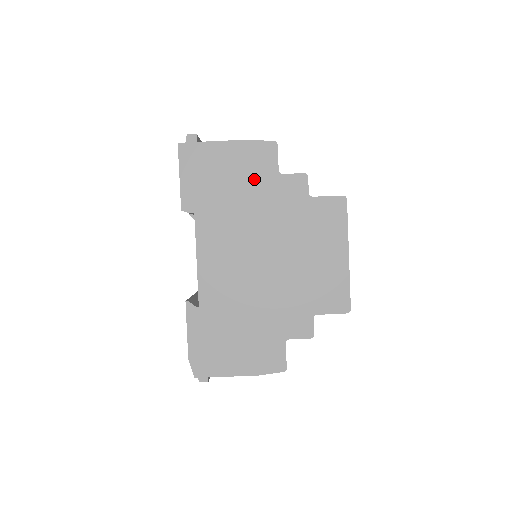
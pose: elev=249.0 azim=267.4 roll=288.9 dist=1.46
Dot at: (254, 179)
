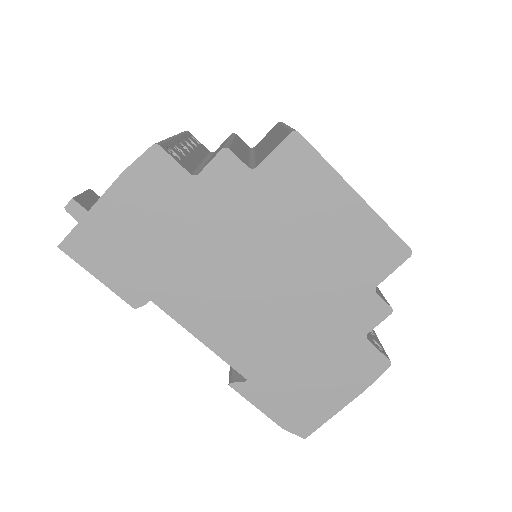
Dot at: (173, 209)
